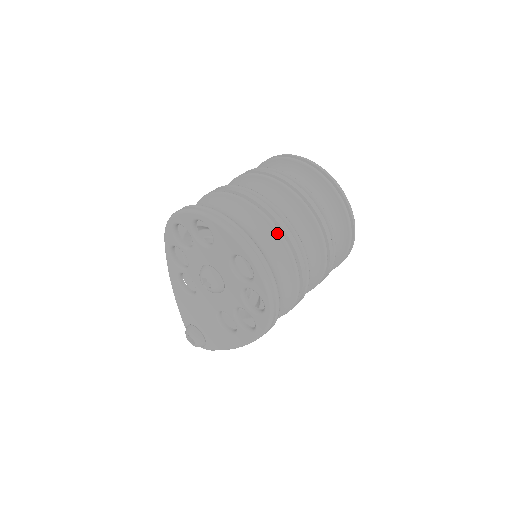
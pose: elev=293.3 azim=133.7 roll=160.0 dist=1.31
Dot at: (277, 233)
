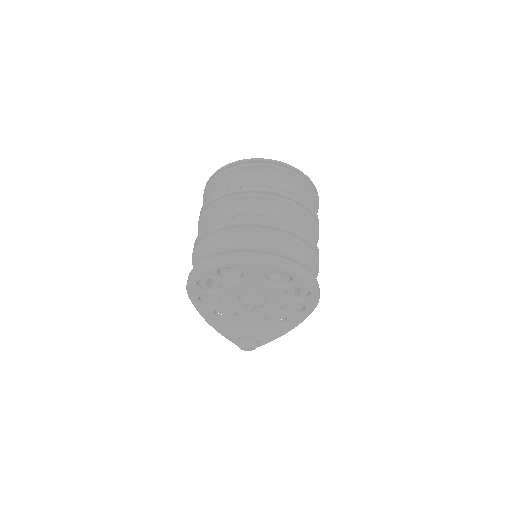
Dot at: (285, 236)
